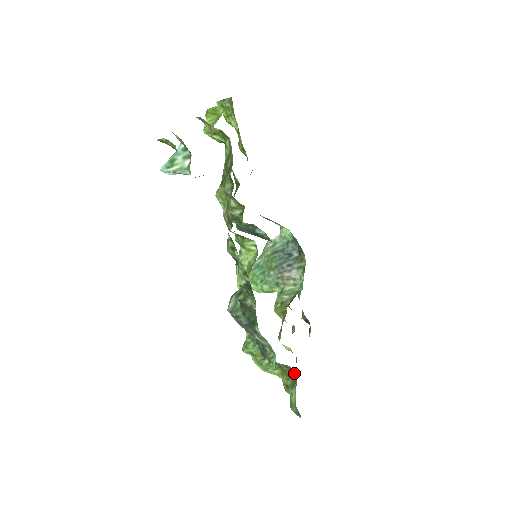
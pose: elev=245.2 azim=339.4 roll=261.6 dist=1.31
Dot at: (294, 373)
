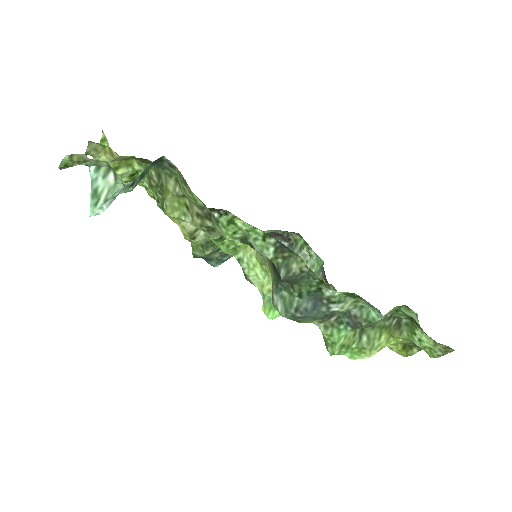
Dot at: (401, 311)
